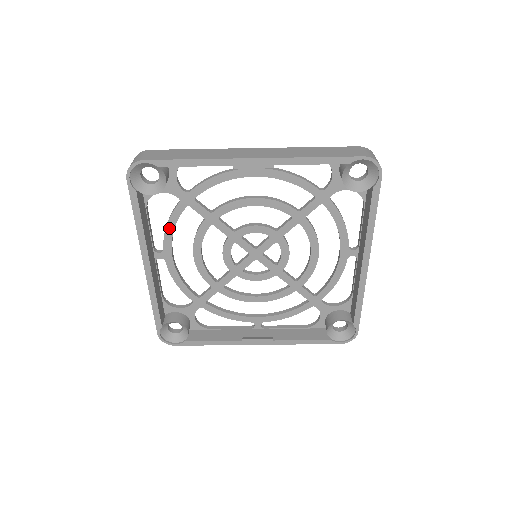
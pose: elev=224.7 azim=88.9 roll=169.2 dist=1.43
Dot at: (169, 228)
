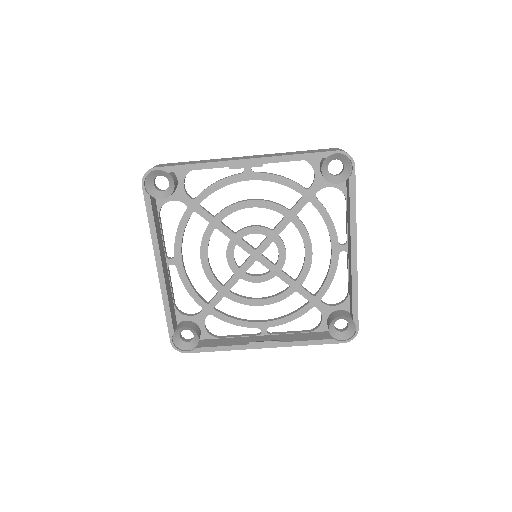
Dot at: (179, 234)
